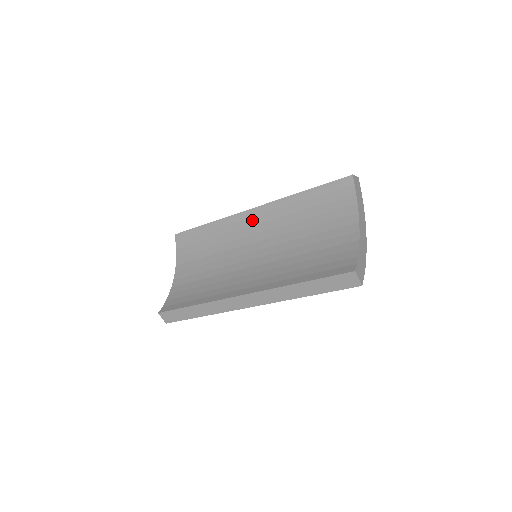
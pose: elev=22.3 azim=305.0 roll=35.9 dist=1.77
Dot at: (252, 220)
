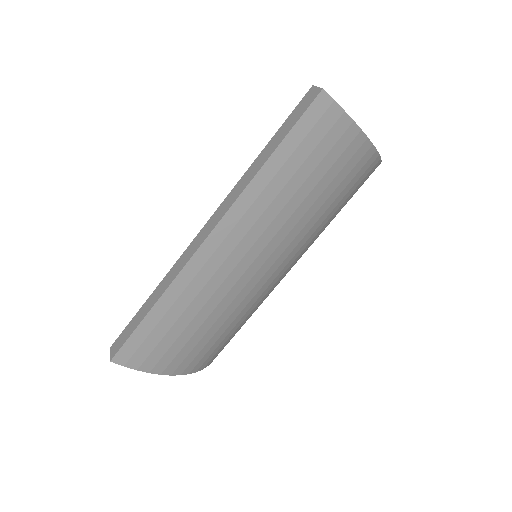
Dot at: occluded
